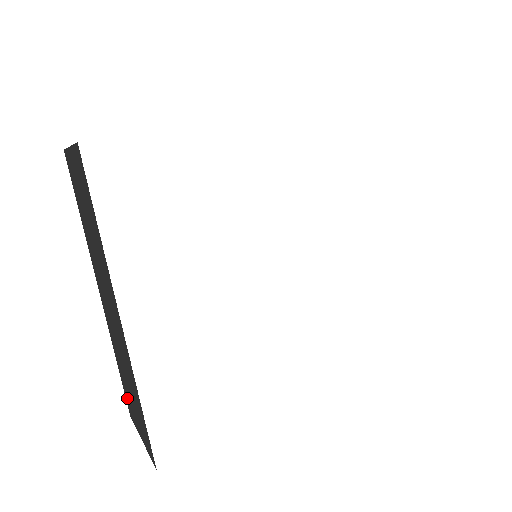
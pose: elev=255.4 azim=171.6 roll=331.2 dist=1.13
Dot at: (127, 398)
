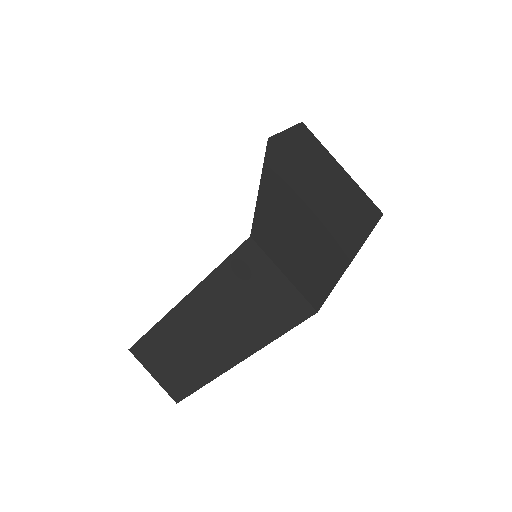
Dot at: (145, 349)
